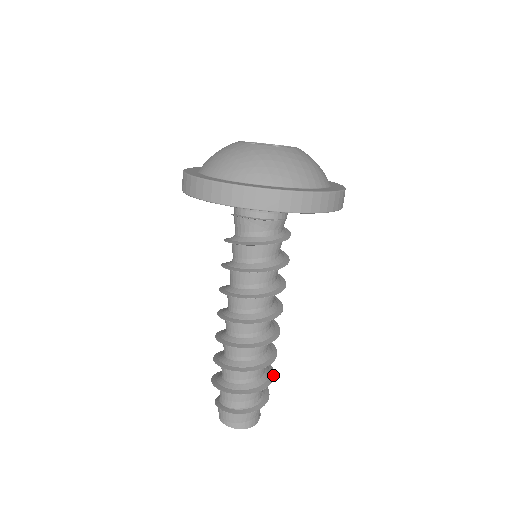
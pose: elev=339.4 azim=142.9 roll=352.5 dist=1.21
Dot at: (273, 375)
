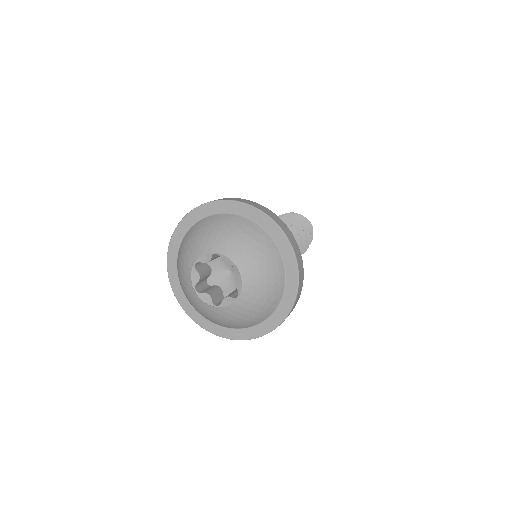
Dot at: (309, 232)
